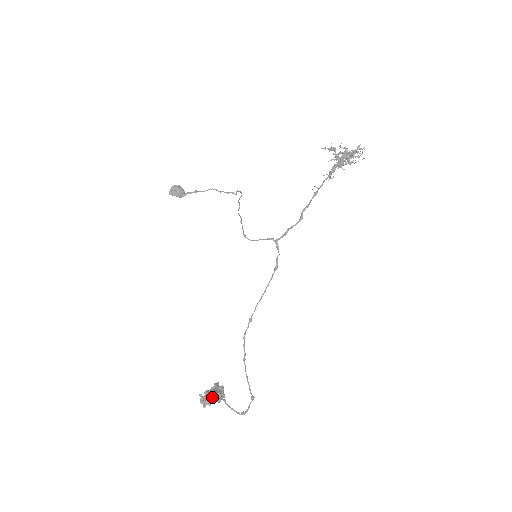
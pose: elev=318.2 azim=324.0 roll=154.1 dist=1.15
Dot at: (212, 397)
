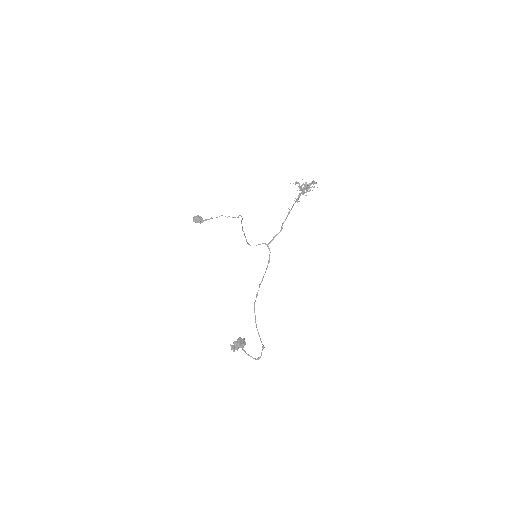
Dot at: (238, 345)
